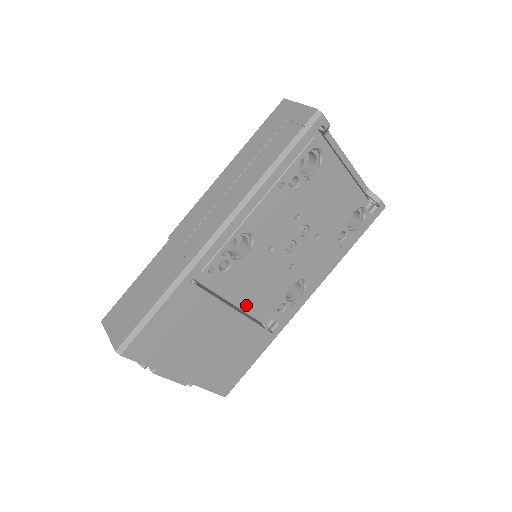
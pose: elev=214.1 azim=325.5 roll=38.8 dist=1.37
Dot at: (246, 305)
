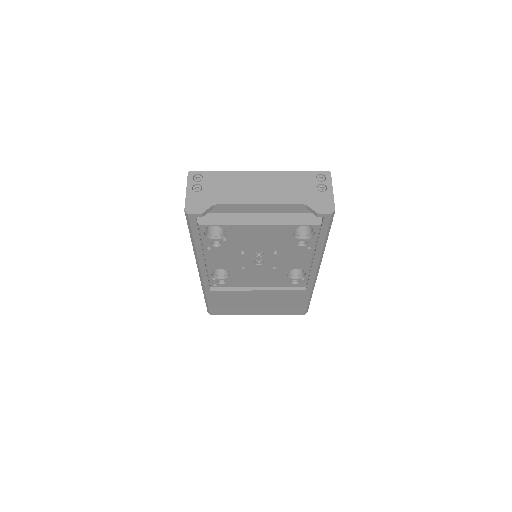
Dot at: occluded
